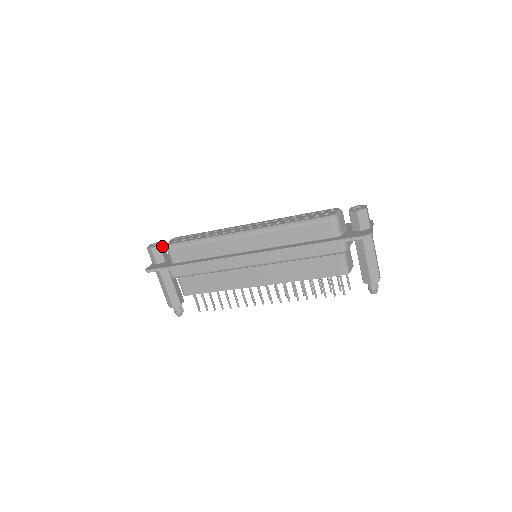
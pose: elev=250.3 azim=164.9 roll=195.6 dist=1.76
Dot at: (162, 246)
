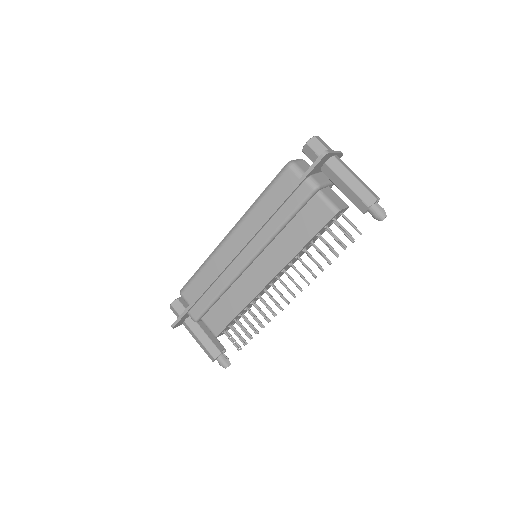
Dot at: (182, 299)
